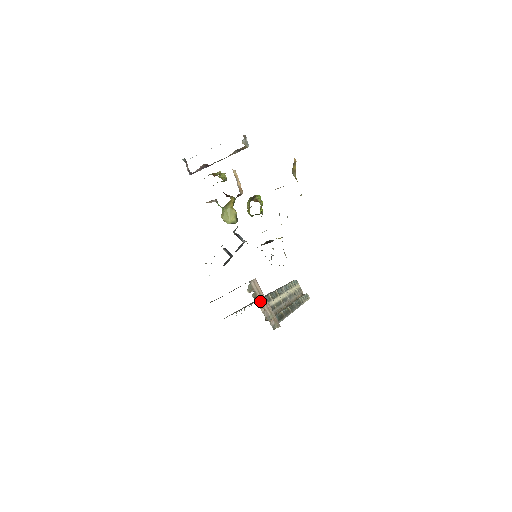
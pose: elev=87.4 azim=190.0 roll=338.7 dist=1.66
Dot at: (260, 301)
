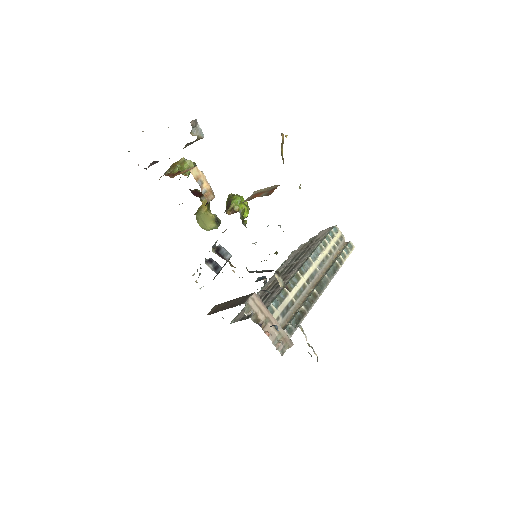
Dot at: (262, 323)
